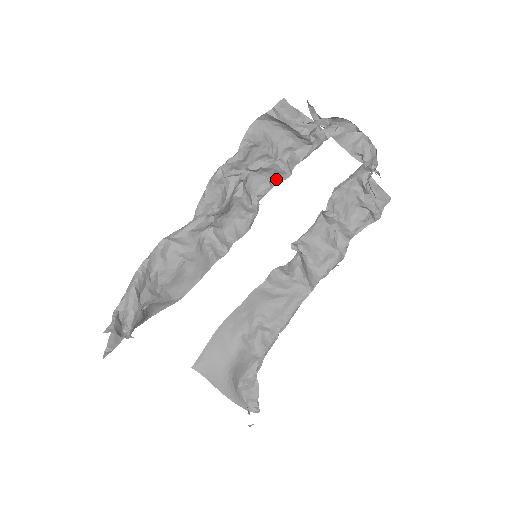
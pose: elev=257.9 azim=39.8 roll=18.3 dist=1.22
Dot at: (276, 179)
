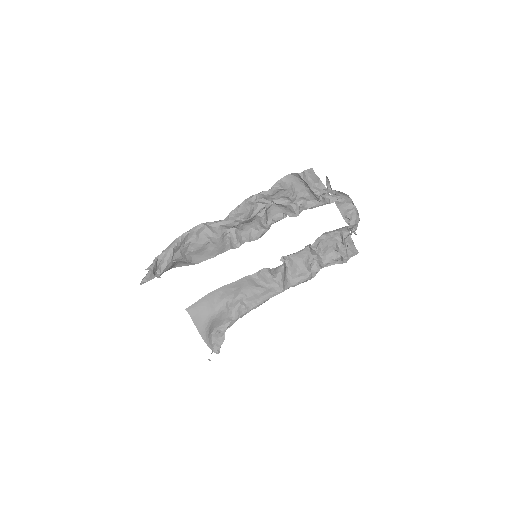
Dot at: (288, 214)
